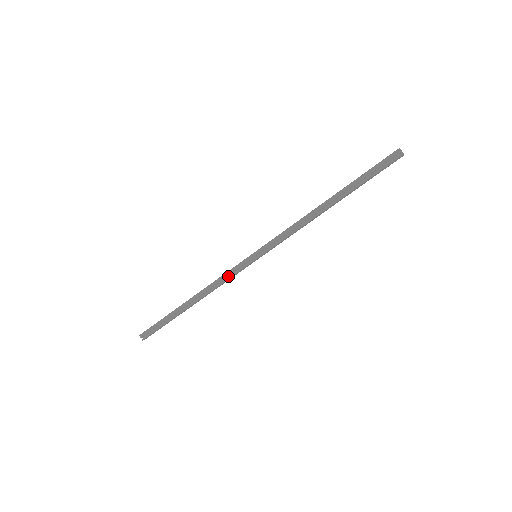
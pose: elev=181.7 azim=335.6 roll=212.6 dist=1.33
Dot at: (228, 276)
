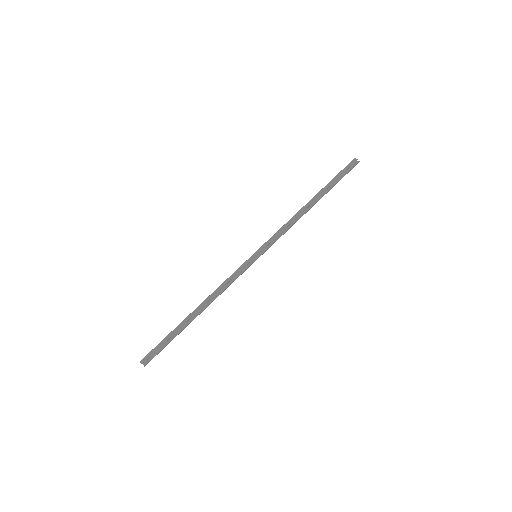
Dot at: (232, 279)
